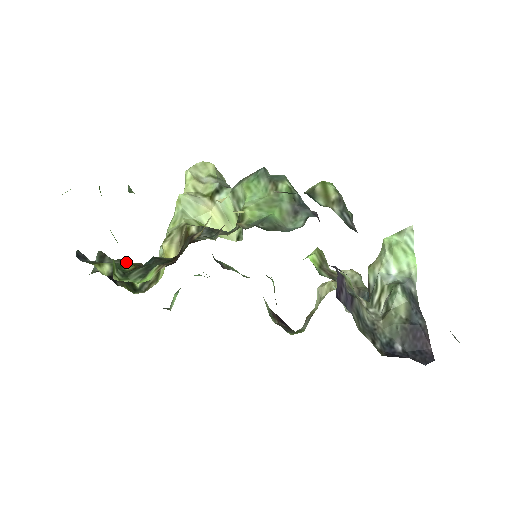
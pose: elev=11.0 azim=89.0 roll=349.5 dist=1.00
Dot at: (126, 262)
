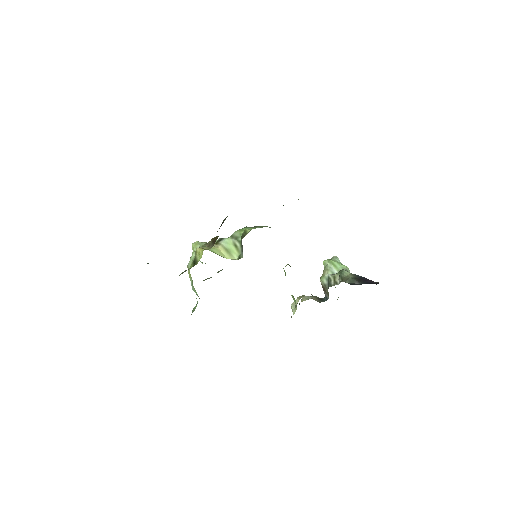
Dot at: occluded
